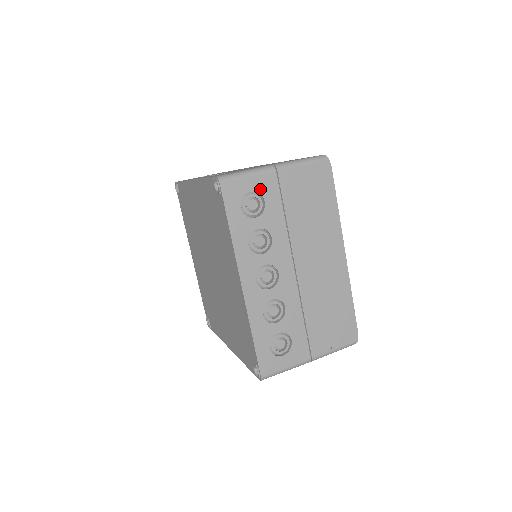
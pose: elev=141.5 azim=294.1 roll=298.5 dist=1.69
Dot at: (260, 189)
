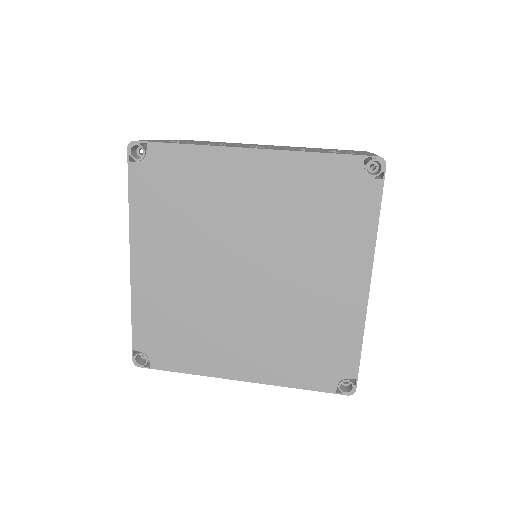
Dot at: occluded
